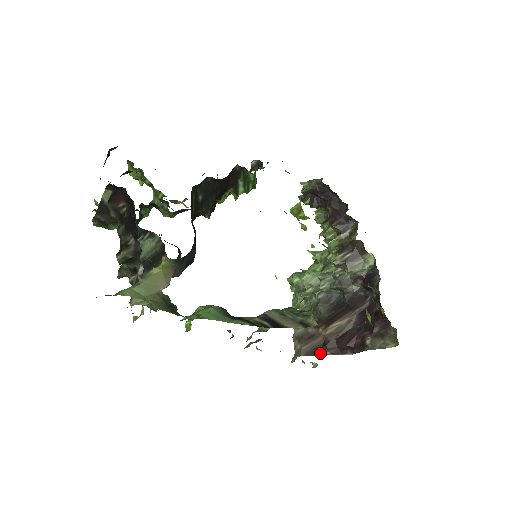
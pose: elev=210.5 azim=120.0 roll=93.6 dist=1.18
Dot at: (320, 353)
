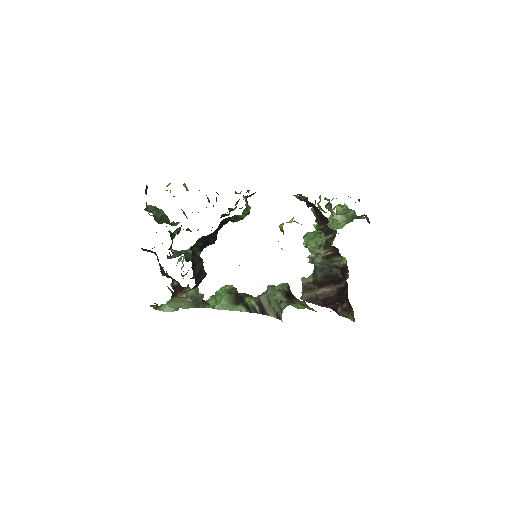
Dot at: (313, 303)
